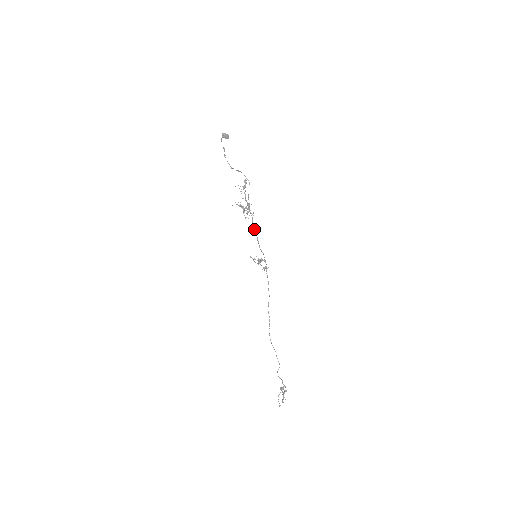
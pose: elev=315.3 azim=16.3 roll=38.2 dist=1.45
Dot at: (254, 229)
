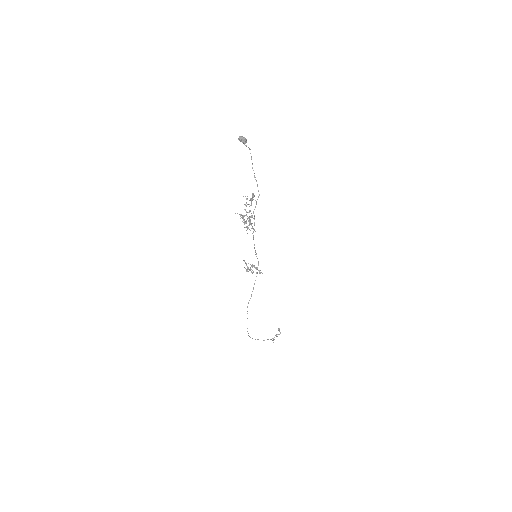
Dot at: (253, 239)
